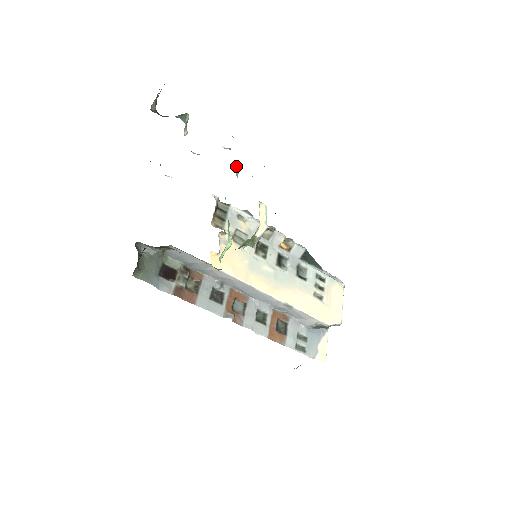
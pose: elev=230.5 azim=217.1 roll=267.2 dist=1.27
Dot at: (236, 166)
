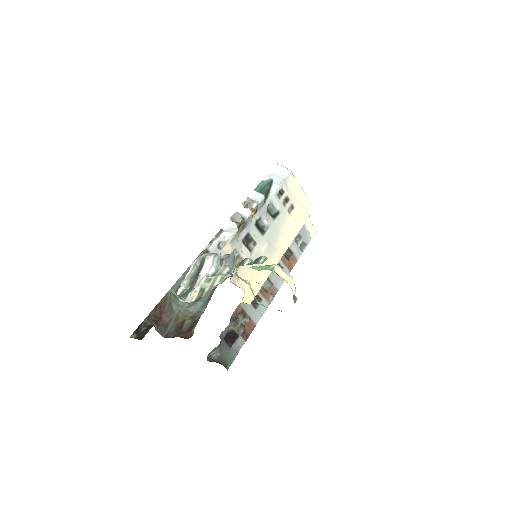
Dot at: occluded
